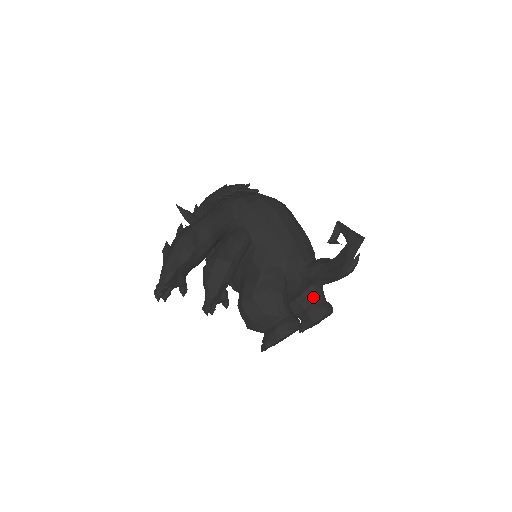
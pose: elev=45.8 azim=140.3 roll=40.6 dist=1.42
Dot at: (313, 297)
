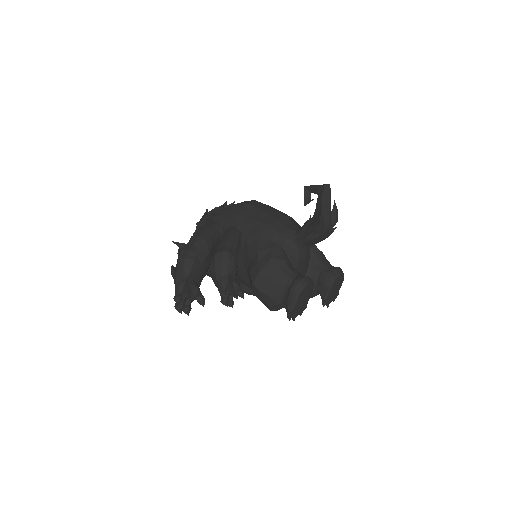
Dot at: (319, 266)
